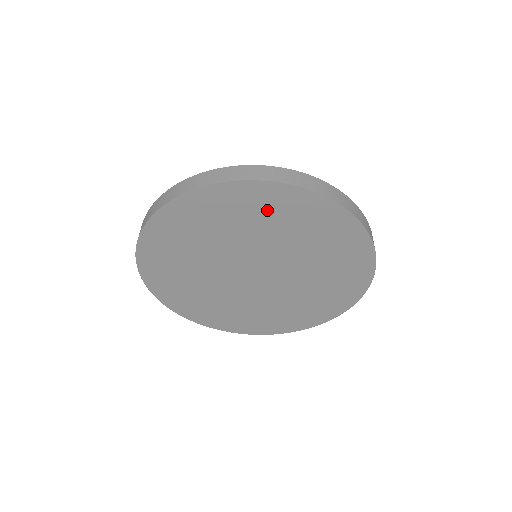
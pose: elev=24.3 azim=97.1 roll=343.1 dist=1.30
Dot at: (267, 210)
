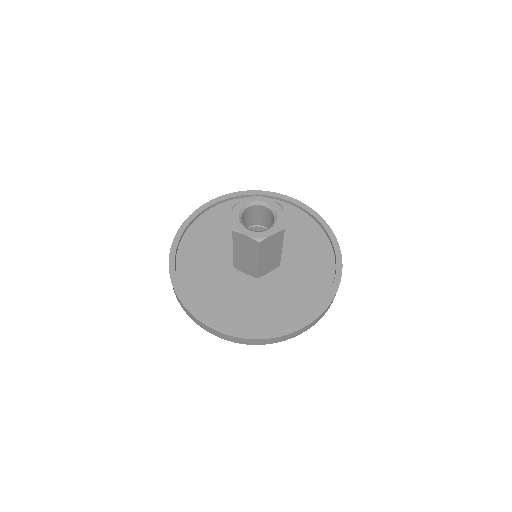
Dot at: occluded
